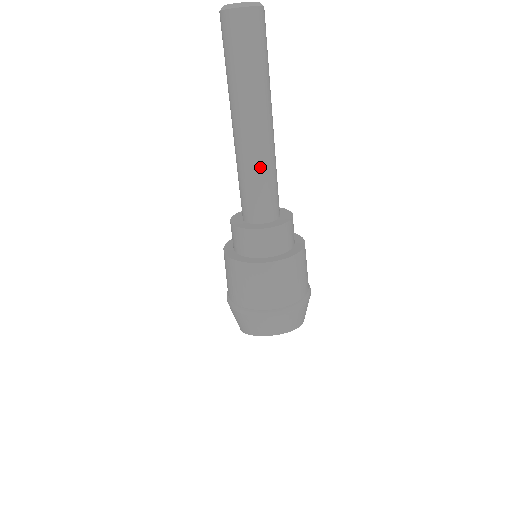
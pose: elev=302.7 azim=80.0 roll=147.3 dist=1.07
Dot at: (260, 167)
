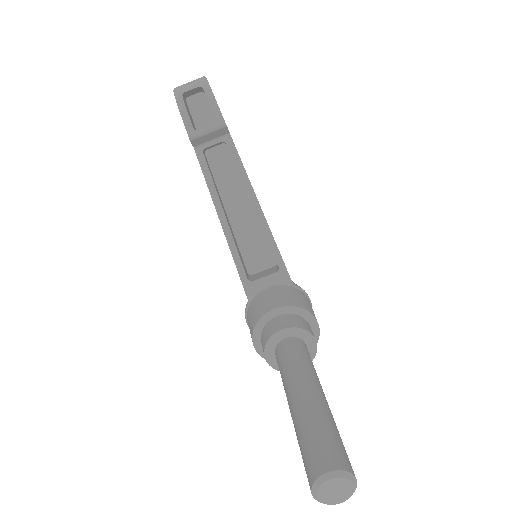
Dot at: occluded
